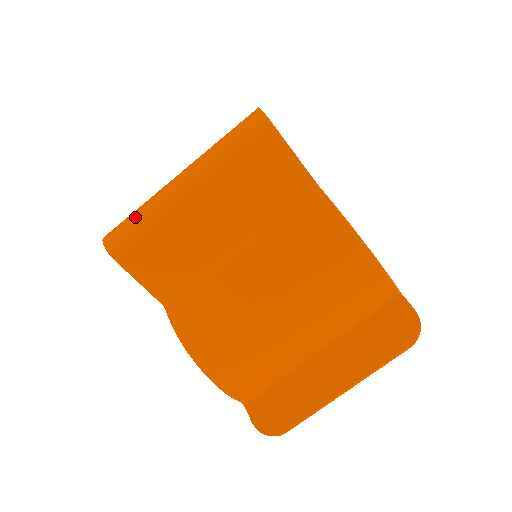
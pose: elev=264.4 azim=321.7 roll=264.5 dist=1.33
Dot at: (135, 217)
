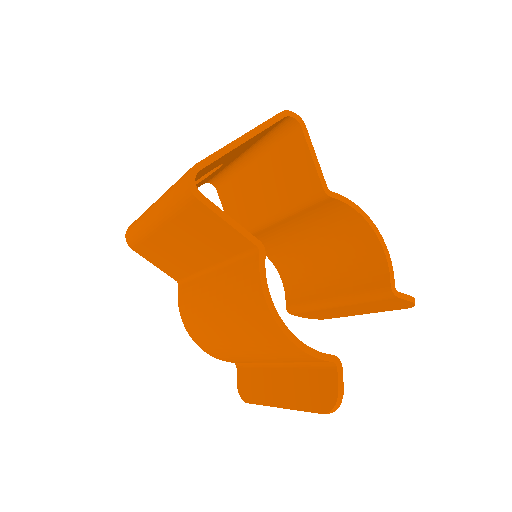
Dot at: (135, 226)
